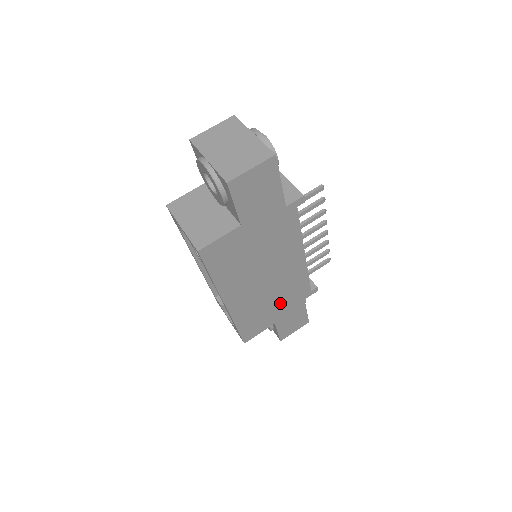
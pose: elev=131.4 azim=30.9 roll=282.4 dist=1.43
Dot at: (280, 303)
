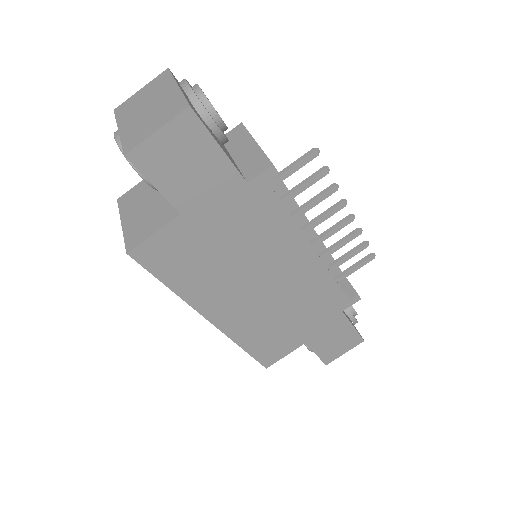
Dot at: (302, 317)
